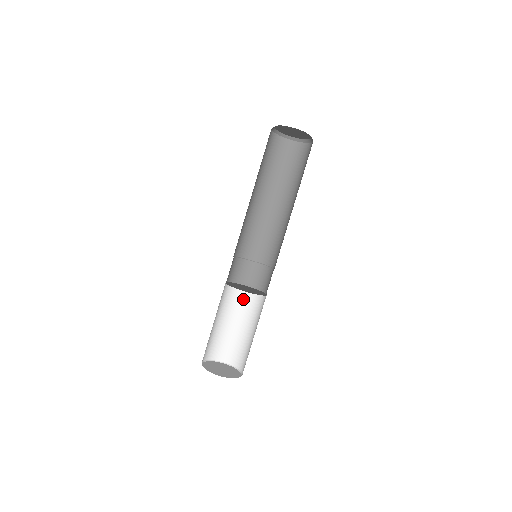
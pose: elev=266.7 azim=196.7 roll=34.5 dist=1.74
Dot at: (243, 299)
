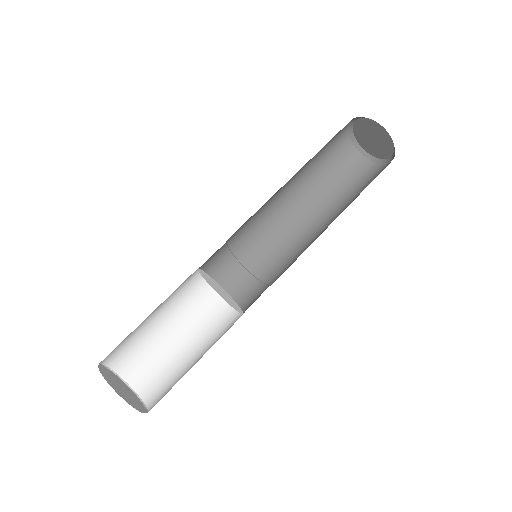
Dot at: (222, 325)
